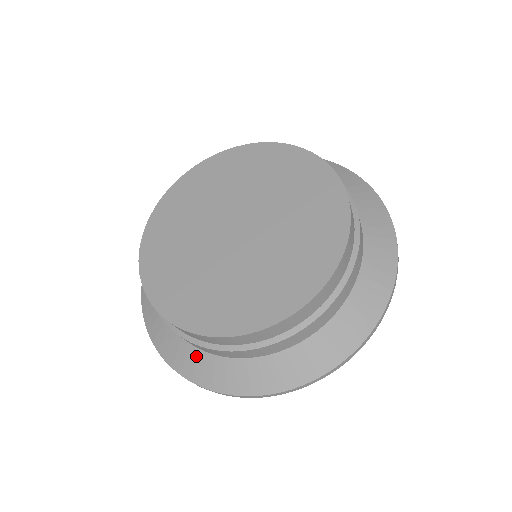
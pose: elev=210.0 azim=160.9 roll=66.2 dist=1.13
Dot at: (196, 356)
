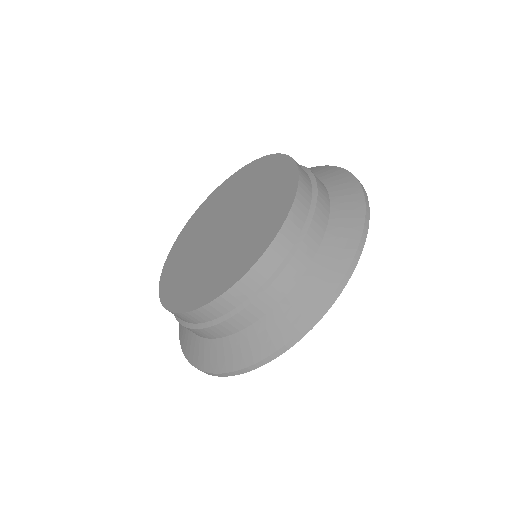
Dot at: occluded
